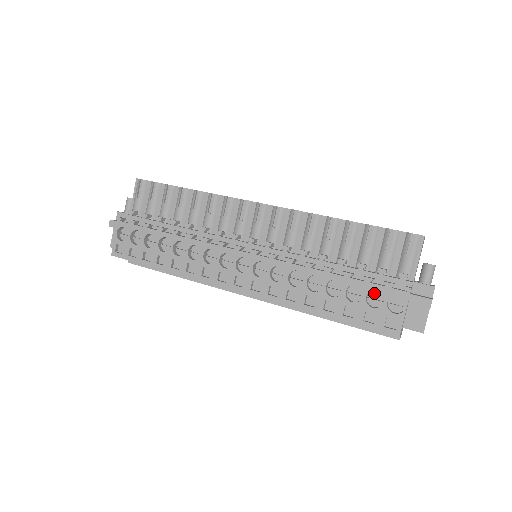
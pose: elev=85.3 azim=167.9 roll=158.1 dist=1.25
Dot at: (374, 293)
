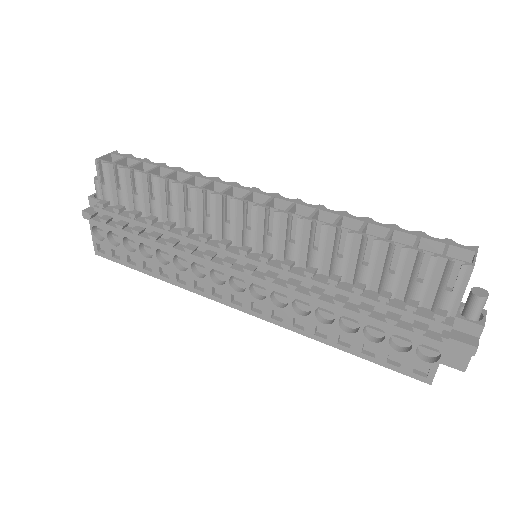
Dot at: (400, 332)
